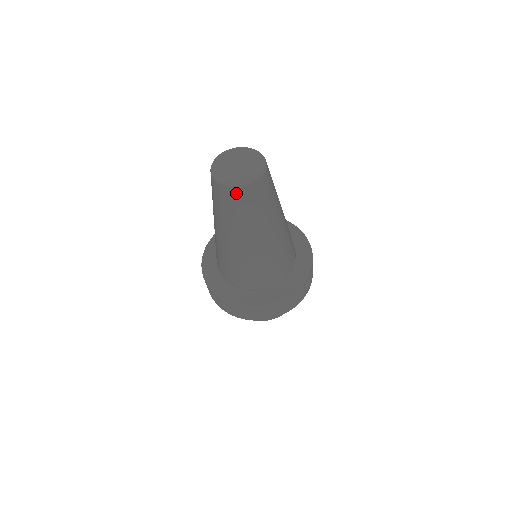
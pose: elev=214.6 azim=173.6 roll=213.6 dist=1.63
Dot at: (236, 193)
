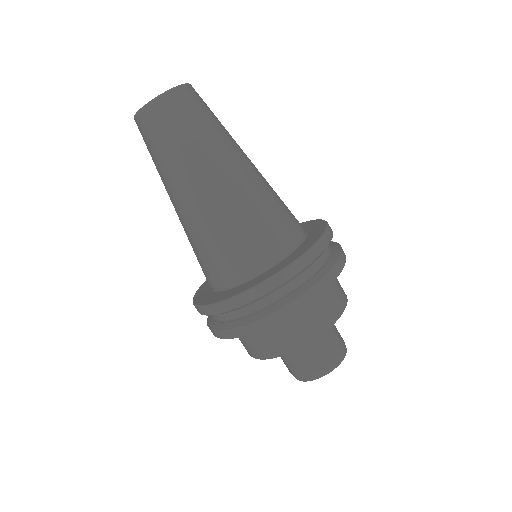
Dot at: (154, 111)
